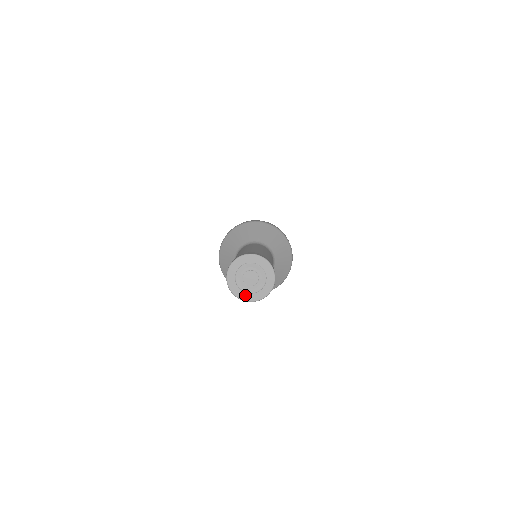
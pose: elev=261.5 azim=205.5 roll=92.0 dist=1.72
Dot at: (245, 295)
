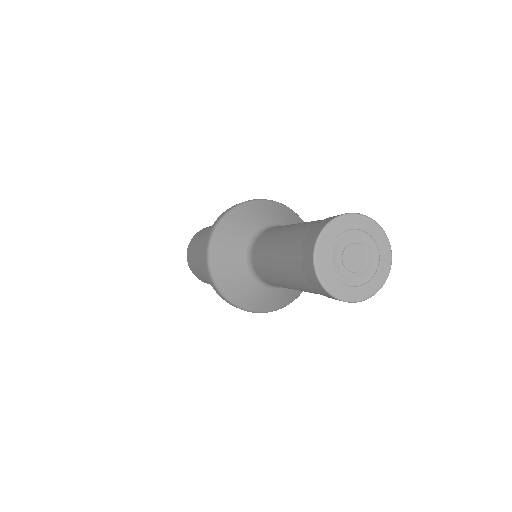
Dot at: (346, 290)
